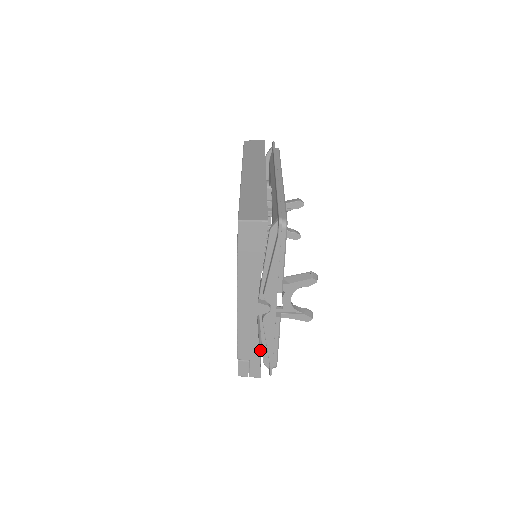
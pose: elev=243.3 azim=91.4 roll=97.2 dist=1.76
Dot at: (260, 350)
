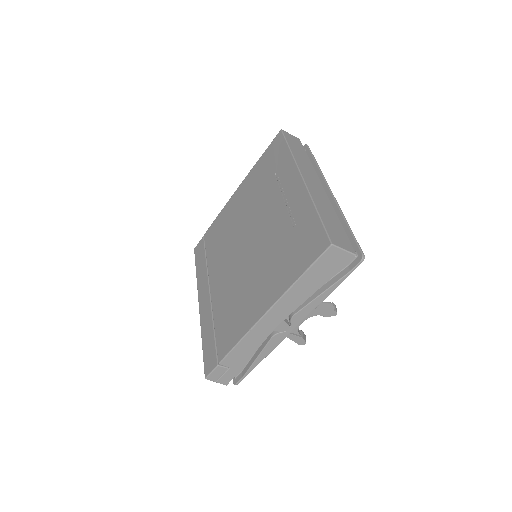
Dot at: occluded
